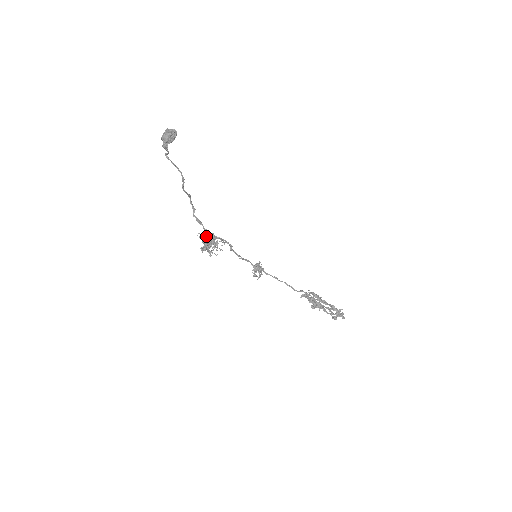
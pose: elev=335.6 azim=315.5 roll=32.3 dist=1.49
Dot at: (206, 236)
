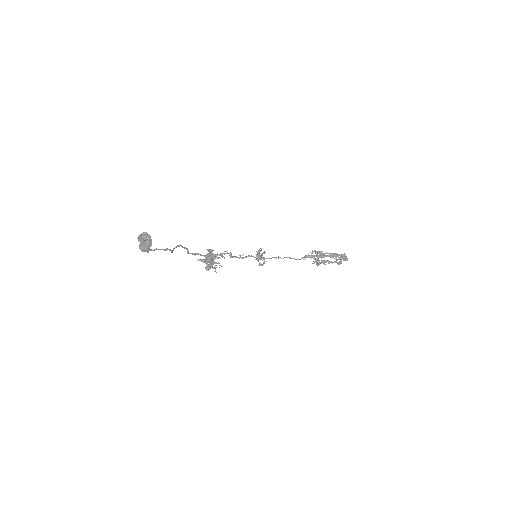
Dot at: occluded
